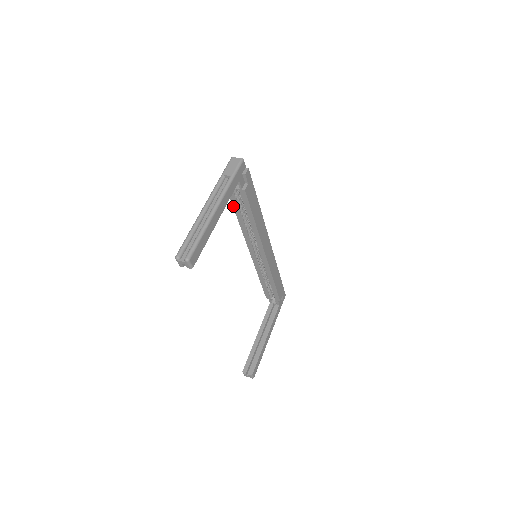
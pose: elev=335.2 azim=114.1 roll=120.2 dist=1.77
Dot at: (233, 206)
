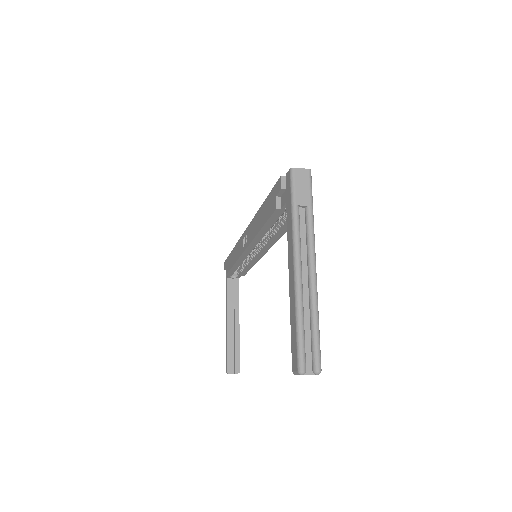
Dot at: (266, 222)
